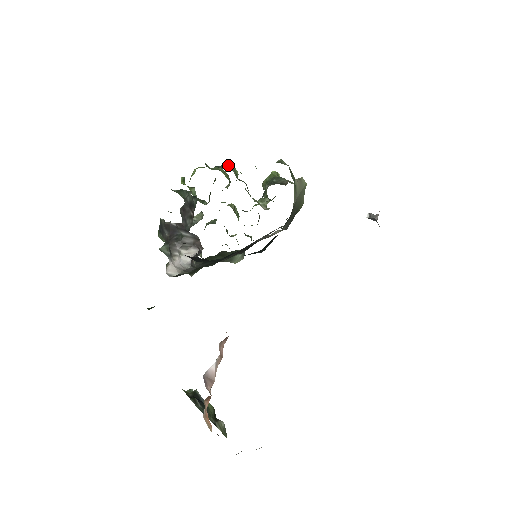
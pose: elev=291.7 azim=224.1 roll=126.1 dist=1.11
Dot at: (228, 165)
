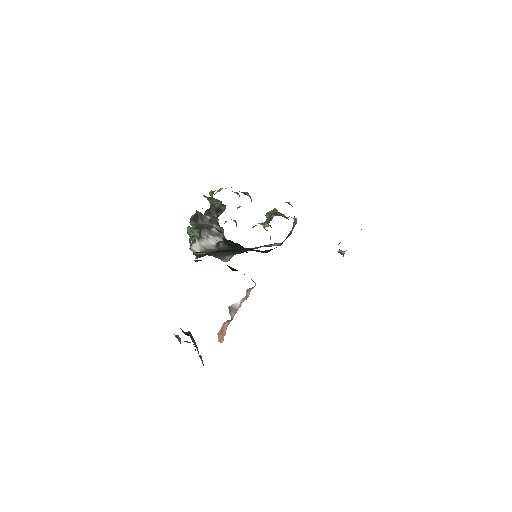
Dot at: (248, 193)
